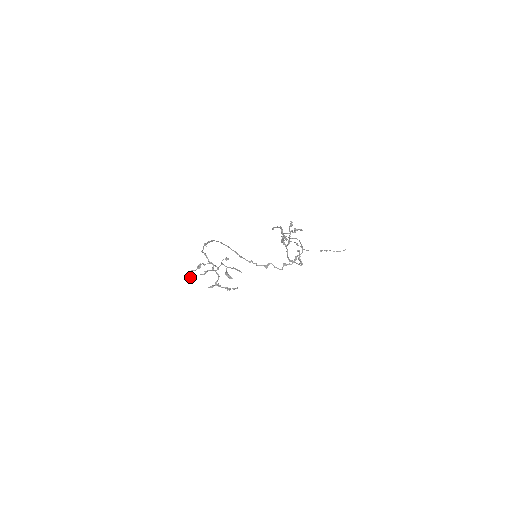
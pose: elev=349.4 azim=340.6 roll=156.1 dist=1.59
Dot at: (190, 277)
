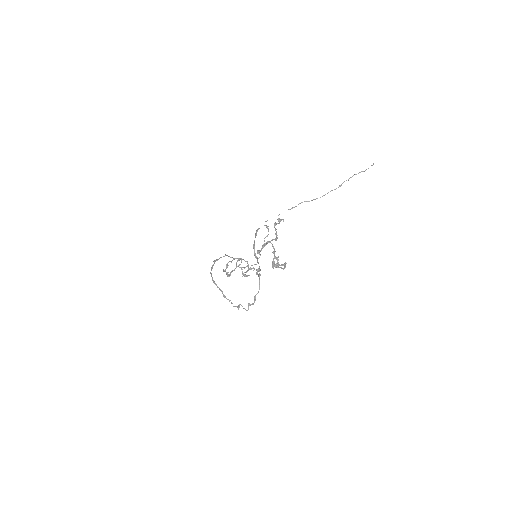
Dot at: (226, 273)
